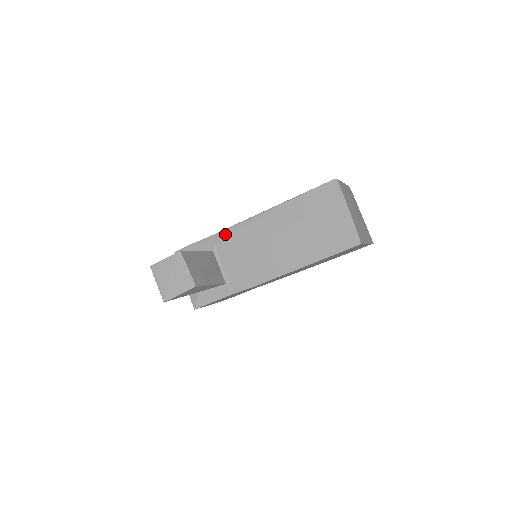
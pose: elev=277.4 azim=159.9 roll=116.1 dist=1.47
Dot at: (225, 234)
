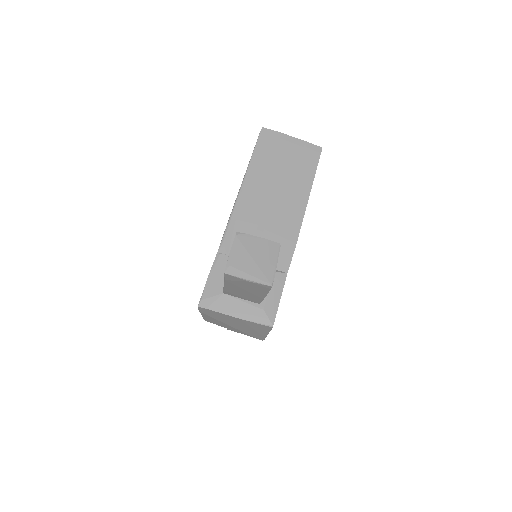
Dot at: (228, 238)
